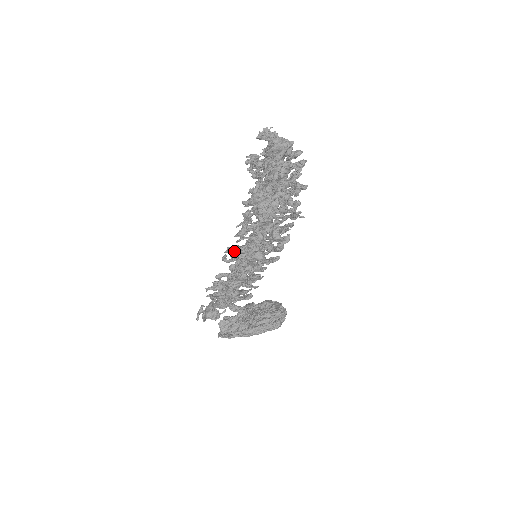
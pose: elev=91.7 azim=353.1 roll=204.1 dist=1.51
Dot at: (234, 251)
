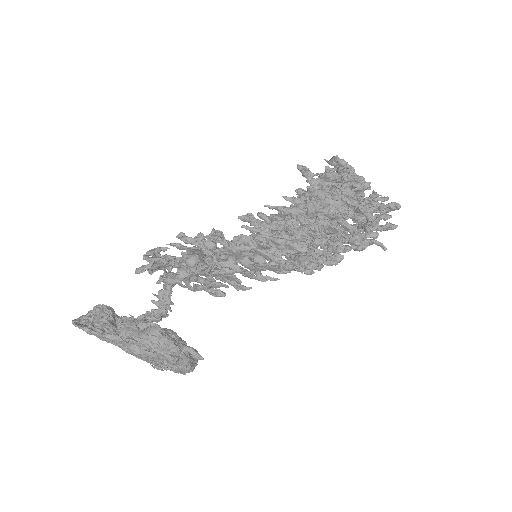
Dot at: (281, 218)
